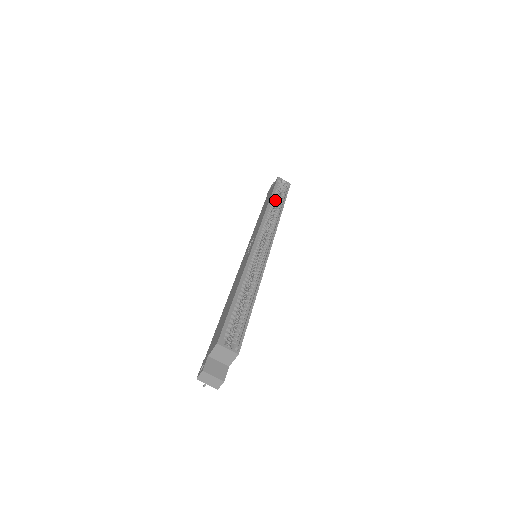
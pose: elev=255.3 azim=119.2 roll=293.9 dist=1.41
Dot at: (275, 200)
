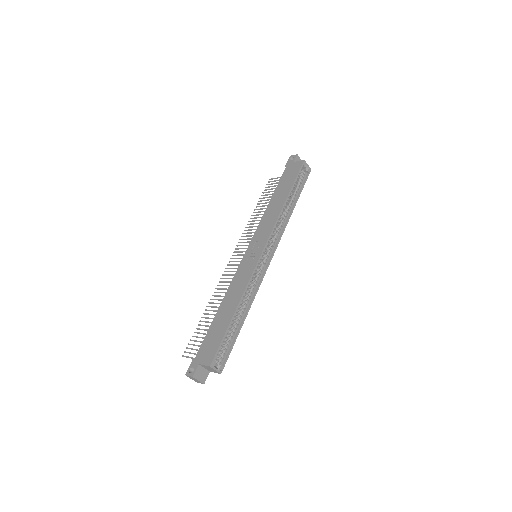
Dot at: occluded
